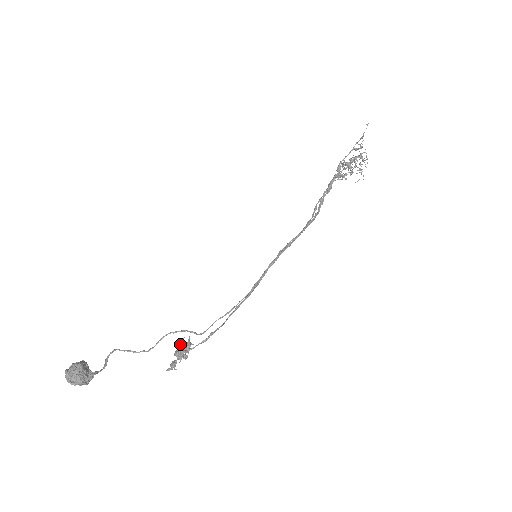
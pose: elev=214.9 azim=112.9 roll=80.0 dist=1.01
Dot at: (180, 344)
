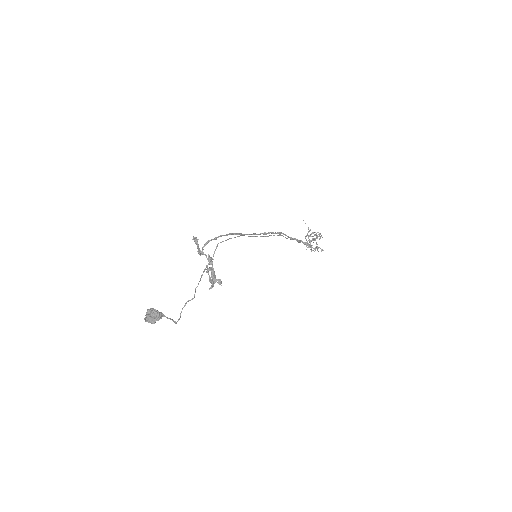
Dot at: (197, 245)
